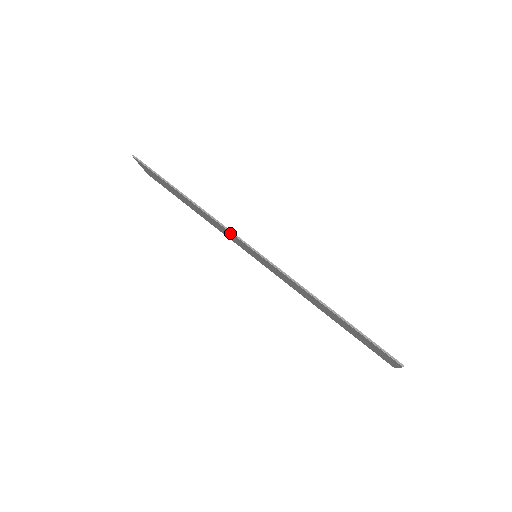
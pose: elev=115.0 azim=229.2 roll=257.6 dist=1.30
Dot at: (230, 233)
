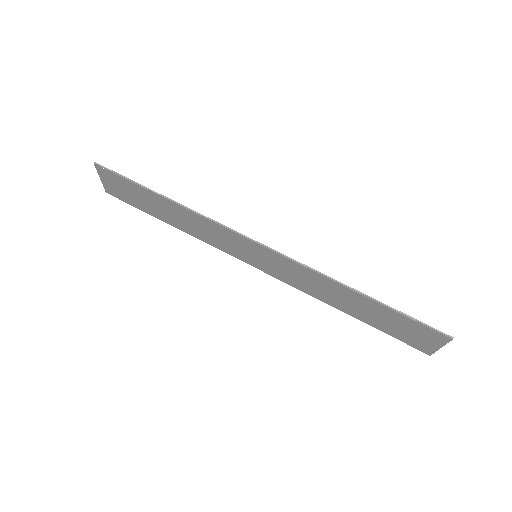
Dot at: (226, 231)
